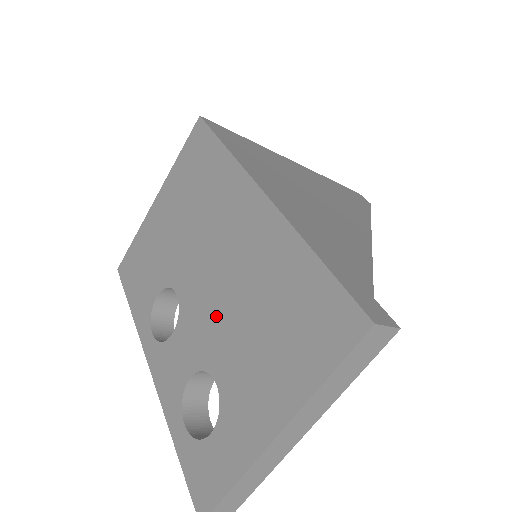
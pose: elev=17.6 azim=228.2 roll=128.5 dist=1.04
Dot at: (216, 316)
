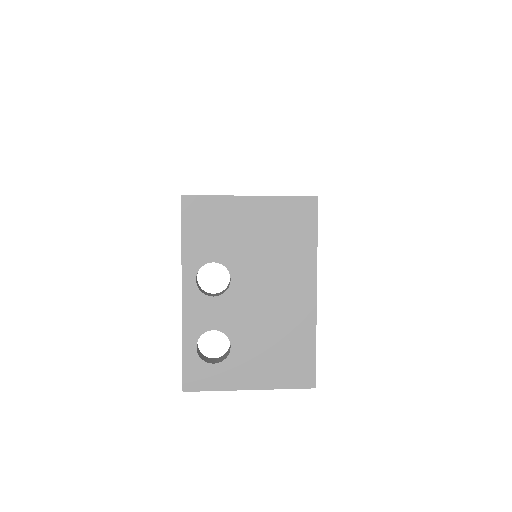
Dot at: (251, 319)
